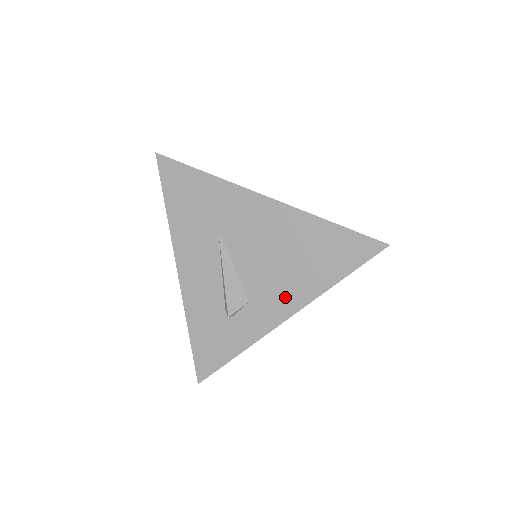
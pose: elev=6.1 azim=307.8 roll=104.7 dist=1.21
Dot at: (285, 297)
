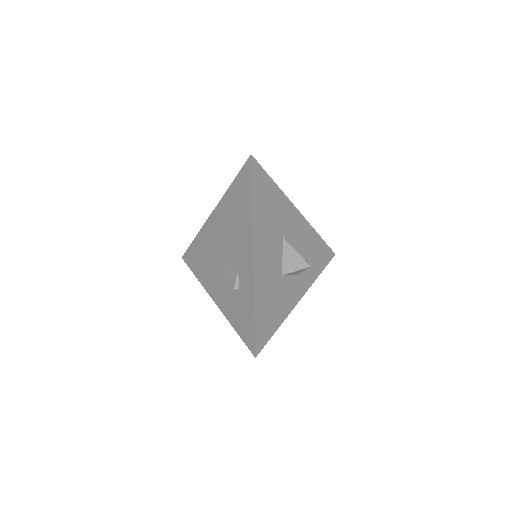
Dot at: (245, 244)
